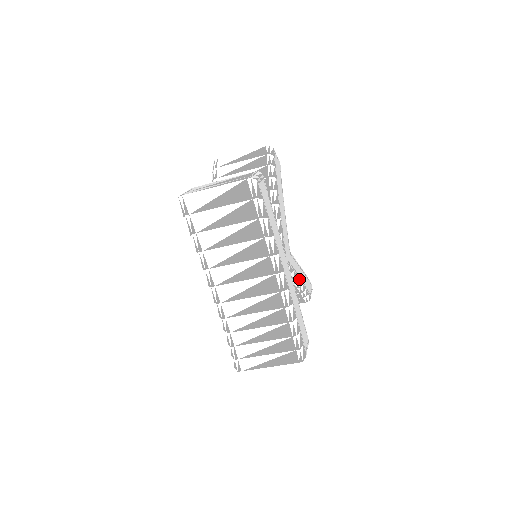
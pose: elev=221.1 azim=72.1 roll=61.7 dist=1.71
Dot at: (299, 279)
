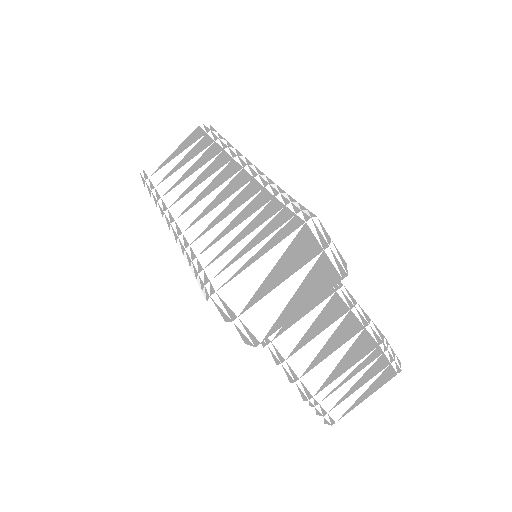
Dot at: occluded
